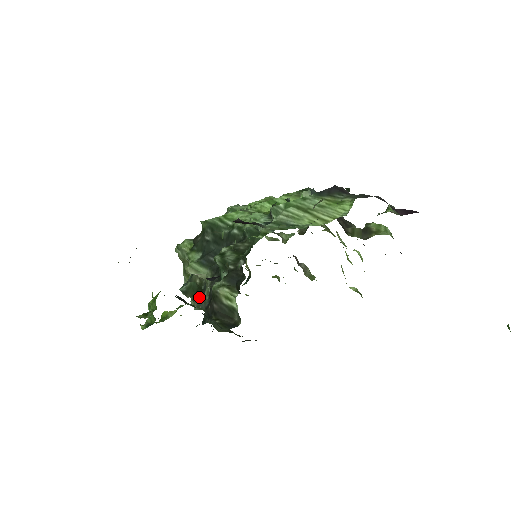
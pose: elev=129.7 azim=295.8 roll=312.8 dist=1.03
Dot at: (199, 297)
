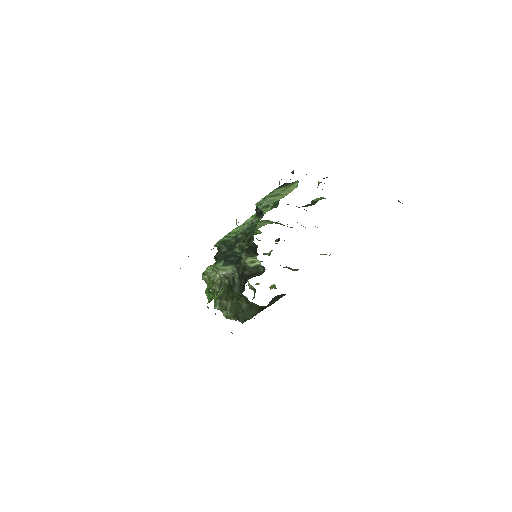
Dot at: (230, 295)
